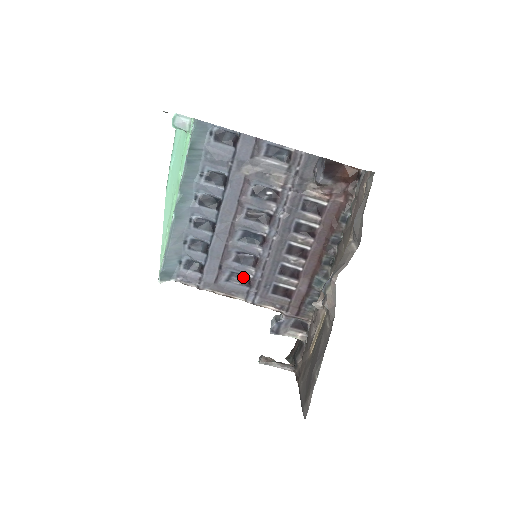
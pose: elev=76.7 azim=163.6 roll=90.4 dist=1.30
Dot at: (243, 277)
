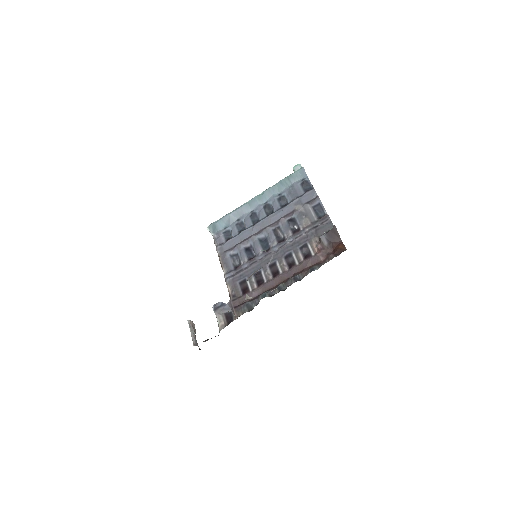
Dot at: (239, 263)
